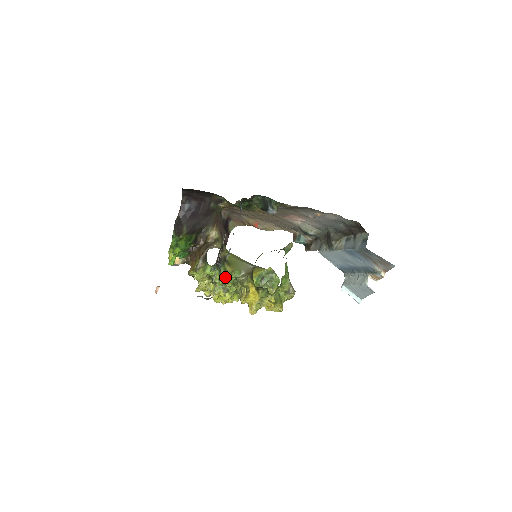
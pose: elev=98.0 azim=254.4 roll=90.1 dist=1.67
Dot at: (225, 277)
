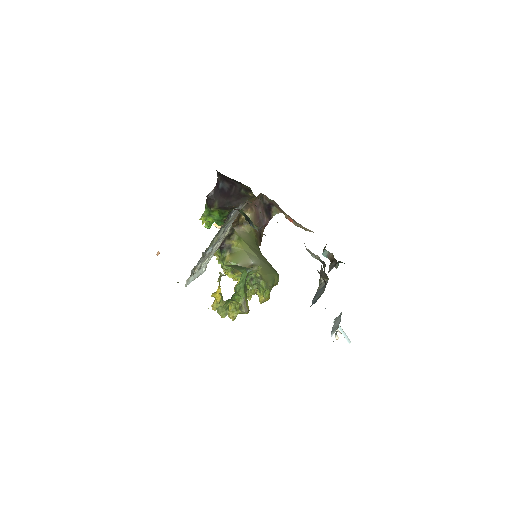
Dot at: (223, 263)
